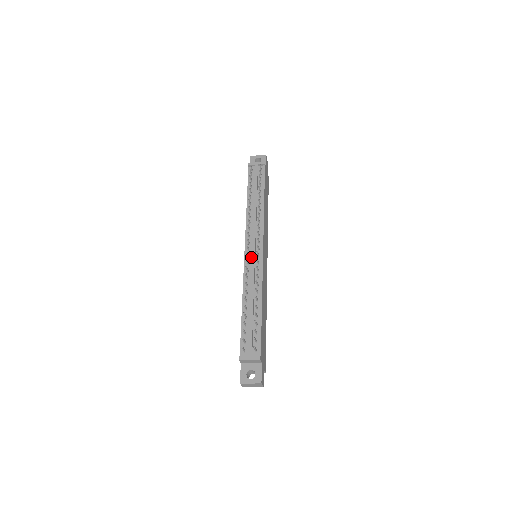
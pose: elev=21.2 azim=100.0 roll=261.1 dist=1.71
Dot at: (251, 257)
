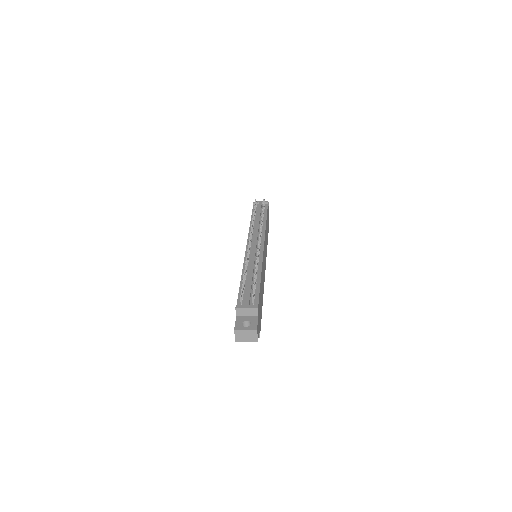
Dot at: (252, 248)
